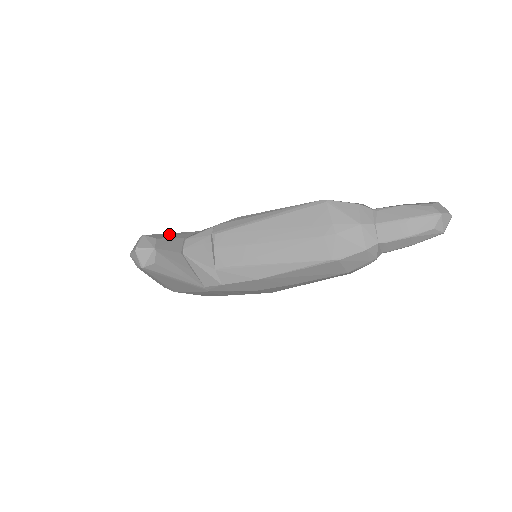
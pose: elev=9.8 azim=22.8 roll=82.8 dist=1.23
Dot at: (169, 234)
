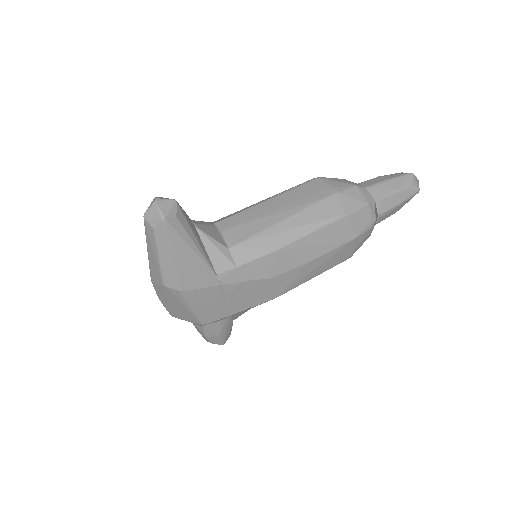
Dot at: occluded
